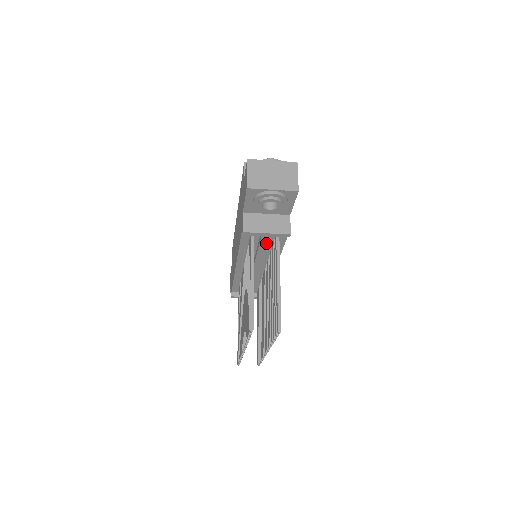
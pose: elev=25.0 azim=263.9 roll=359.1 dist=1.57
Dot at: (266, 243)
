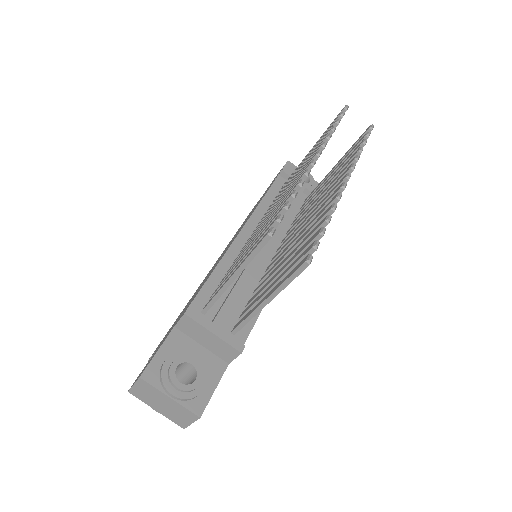
Dot at: (298, 195)
